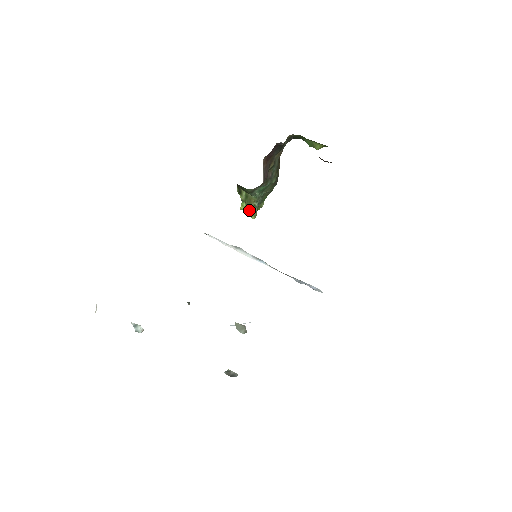
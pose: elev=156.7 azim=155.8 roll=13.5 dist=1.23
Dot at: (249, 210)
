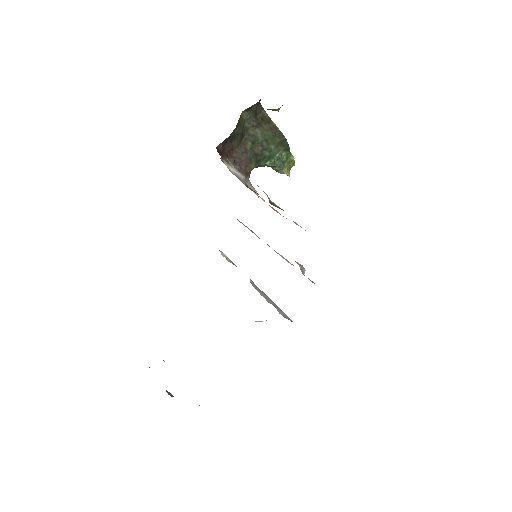
Dot at: occluded
